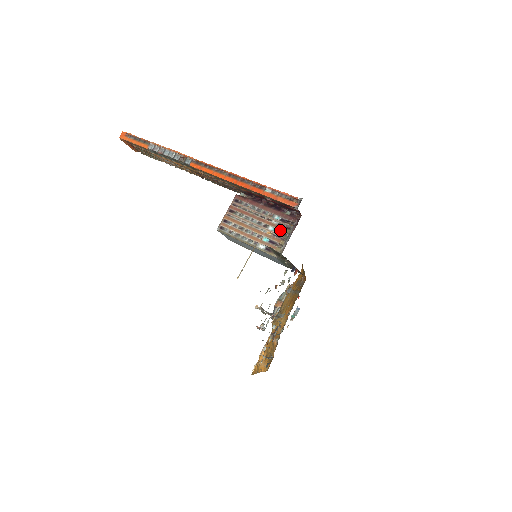
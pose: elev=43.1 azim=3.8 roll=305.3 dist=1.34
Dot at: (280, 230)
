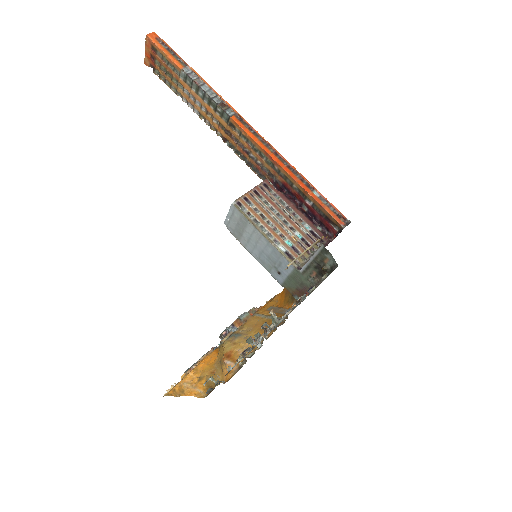
Dot at: (307, 241)
